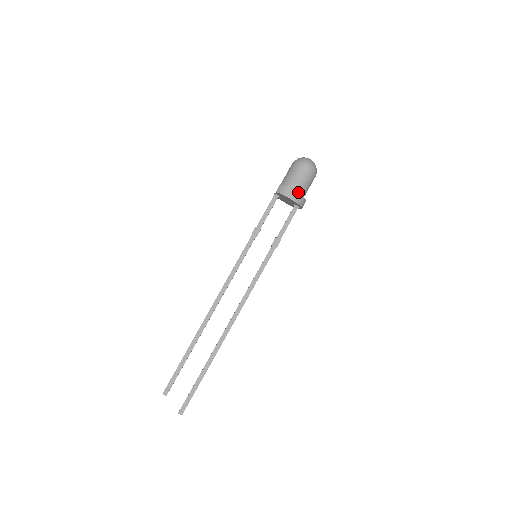
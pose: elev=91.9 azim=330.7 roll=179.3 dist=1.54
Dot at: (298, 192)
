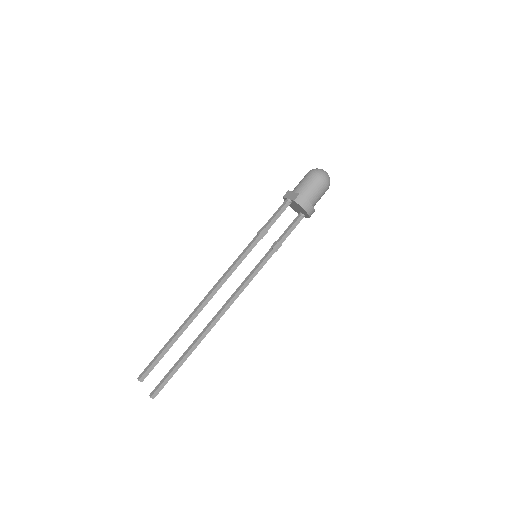
Dot at: (312, 205)
